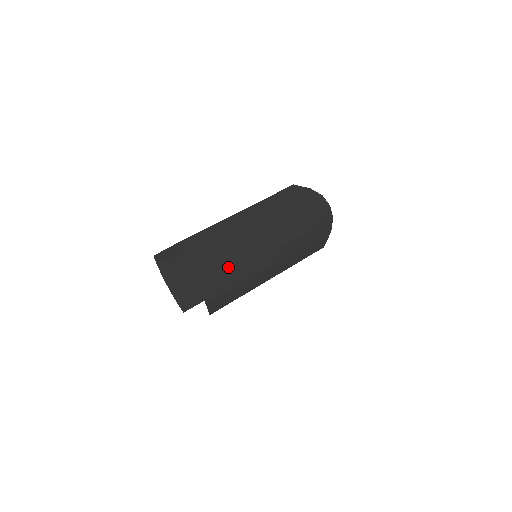
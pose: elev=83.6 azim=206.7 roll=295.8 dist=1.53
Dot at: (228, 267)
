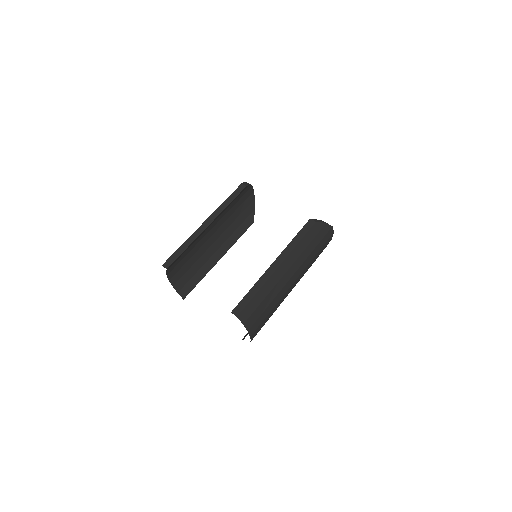
Dot at: (269, 315)
